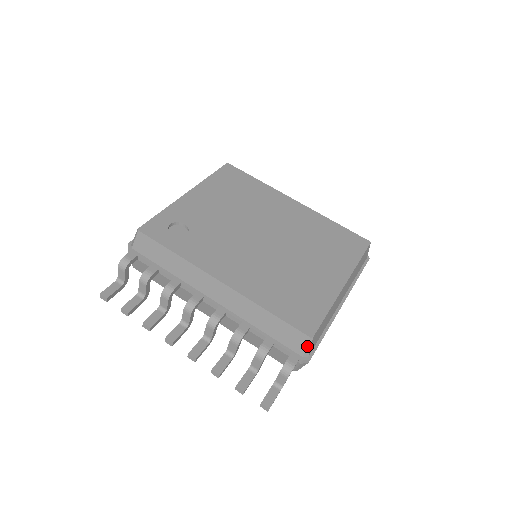
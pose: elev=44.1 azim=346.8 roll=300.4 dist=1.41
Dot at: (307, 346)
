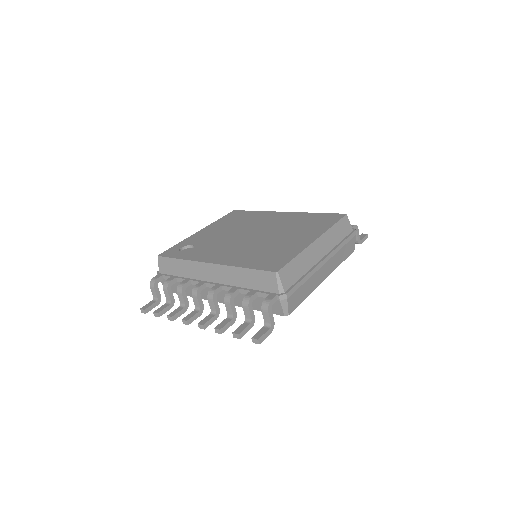
Dot at: (277, 282)
